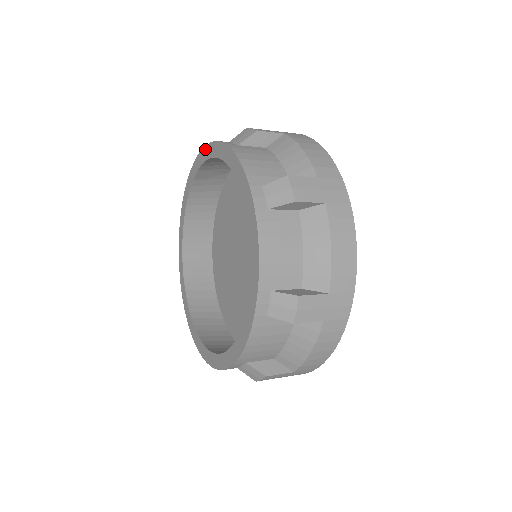
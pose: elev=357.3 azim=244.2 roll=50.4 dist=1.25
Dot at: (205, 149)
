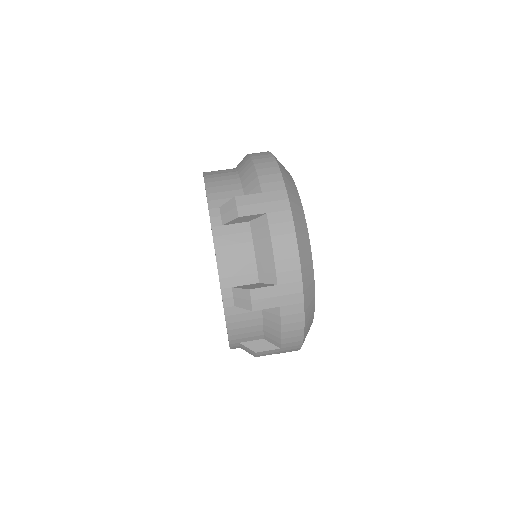
Dot at: occluded
